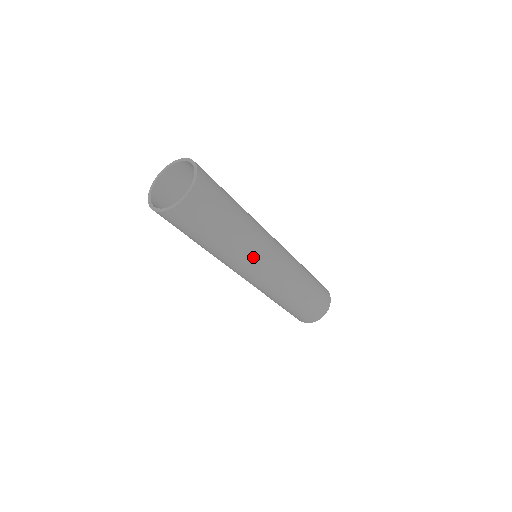
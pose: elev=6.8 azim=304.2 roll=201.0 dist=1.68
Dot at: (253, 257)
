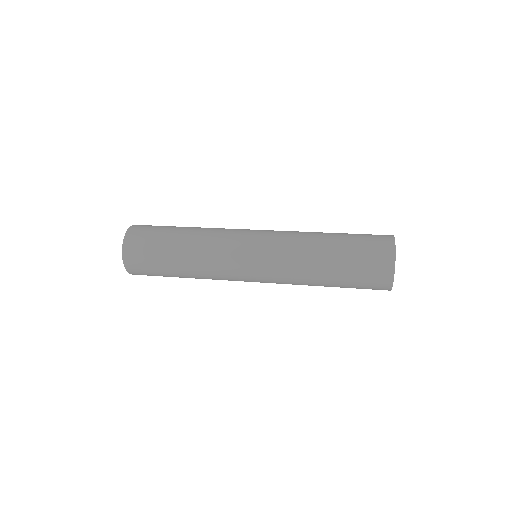
Dot at: (222, 247)
